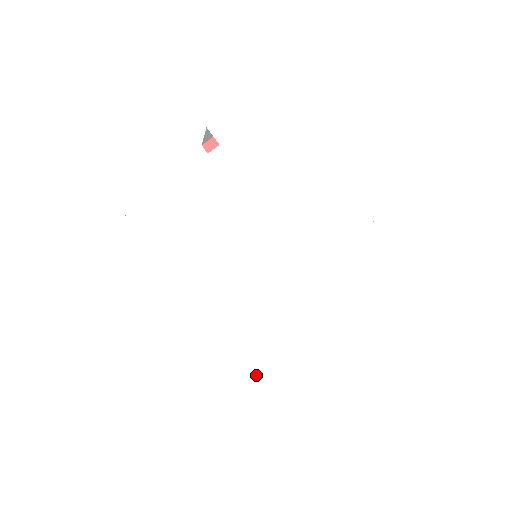
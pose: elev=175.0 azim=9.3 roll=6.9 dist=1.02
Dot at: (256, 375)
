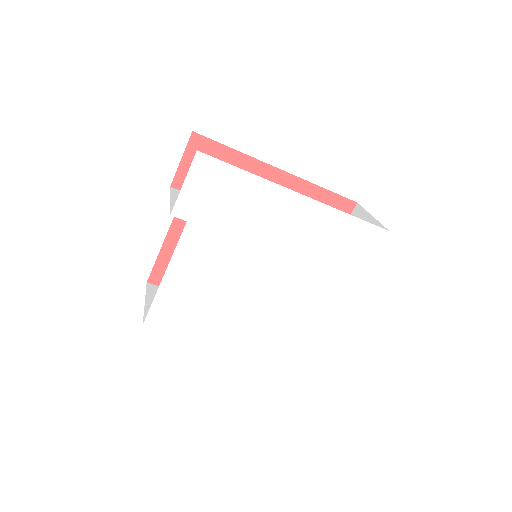
Dot at: (295, 340)
